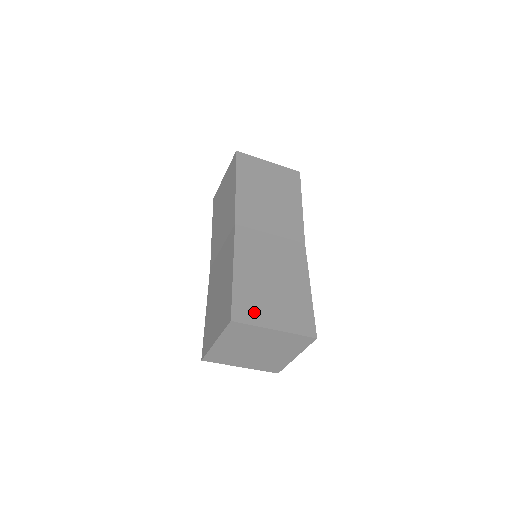
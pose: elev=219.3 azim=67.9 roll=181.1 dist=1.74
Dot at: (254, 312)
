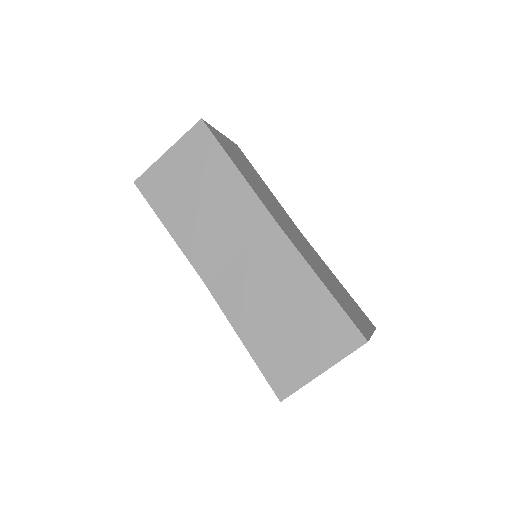
Dot at: (292, 372)
